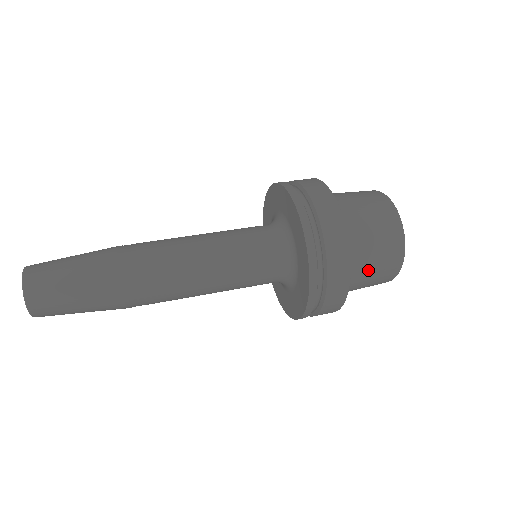
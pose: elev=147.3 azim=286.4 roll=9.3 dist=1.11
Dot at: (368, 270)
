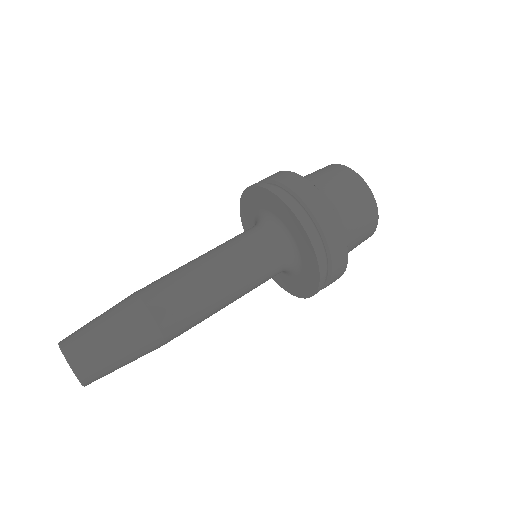
Dot at: occluded
